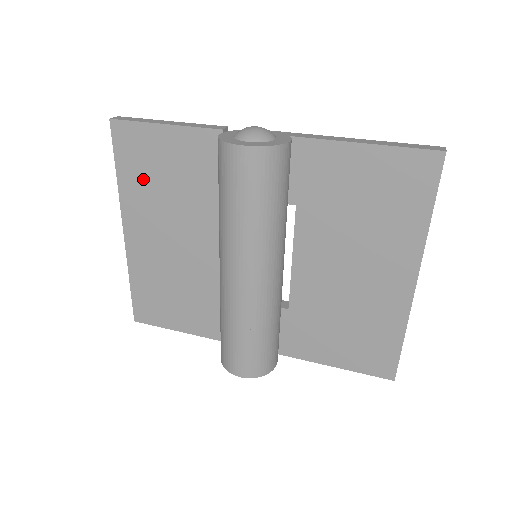
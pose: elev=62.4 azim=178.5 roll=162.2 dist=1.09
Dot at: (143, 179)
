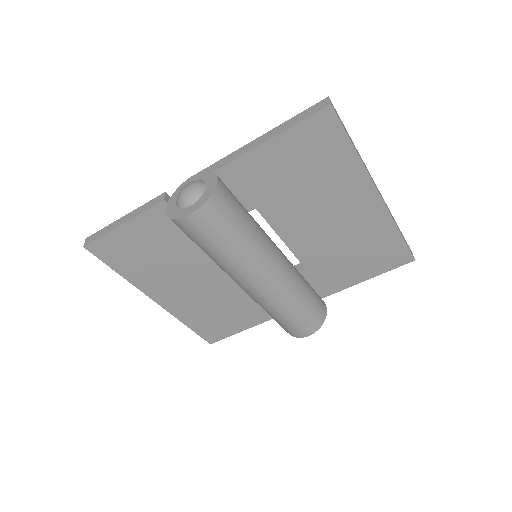
Dot at: (139, 265)
